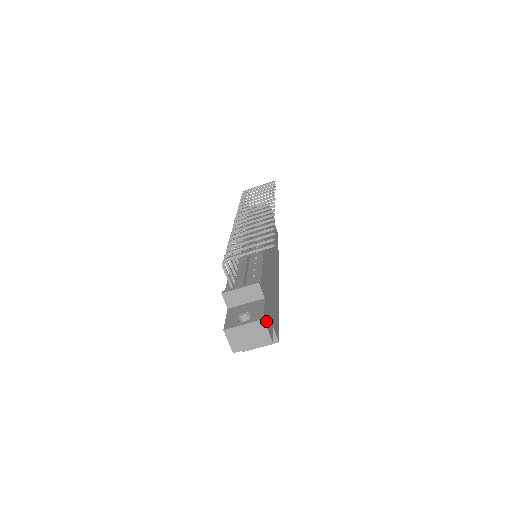
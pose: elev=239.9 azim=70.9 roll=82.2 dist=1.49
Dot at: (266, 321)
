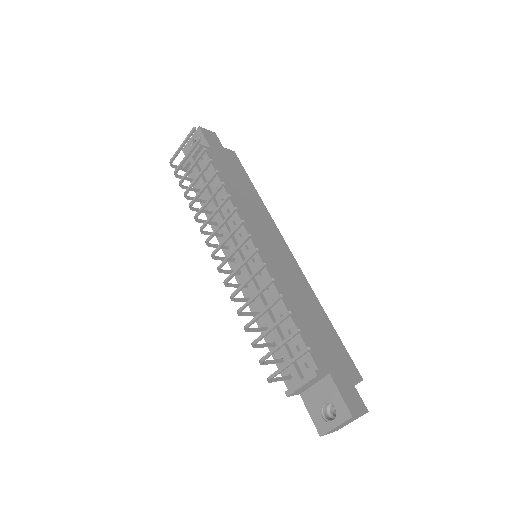
Dot at: (352, 407)
